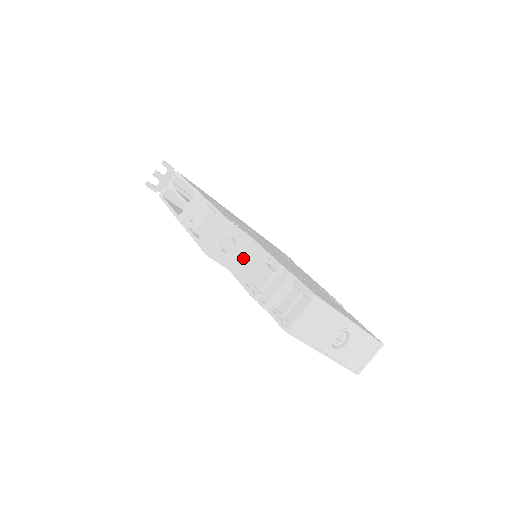
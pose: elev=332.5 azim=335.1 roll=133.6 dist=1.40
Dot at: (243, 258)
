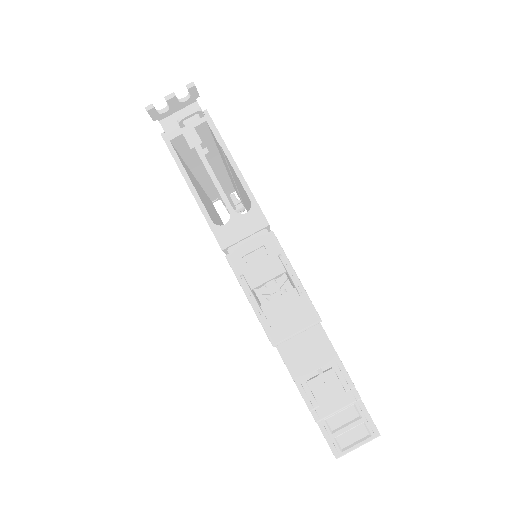
Dot at: (299, 340)
